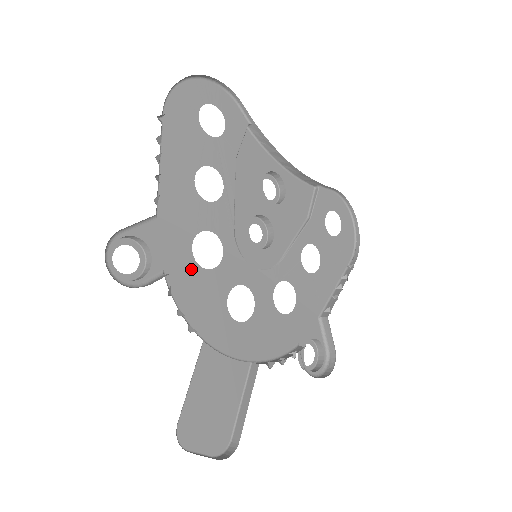
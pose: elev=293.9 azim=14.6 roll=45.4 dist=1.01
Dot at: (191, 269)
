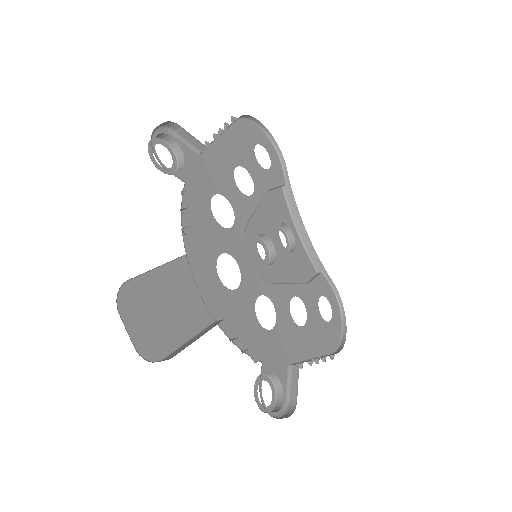
Dot at: (205, 206)
